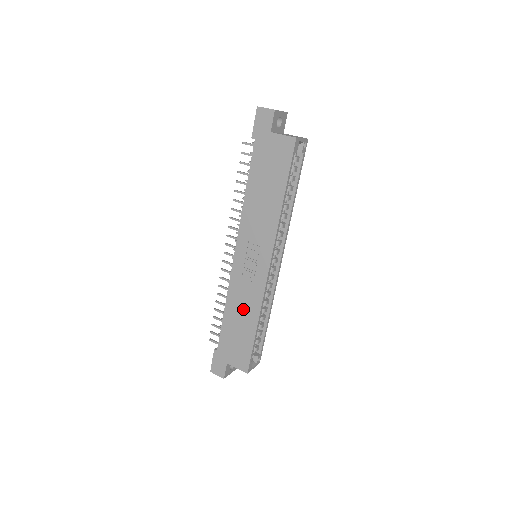
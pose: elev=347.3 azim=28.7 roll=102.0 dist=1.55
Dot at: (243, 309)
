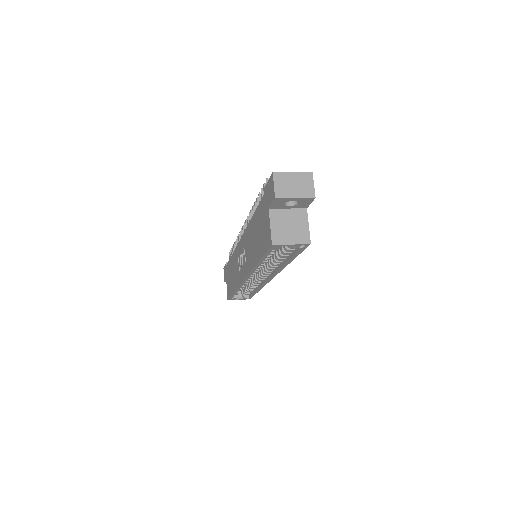
Dot at: (234, 272)
